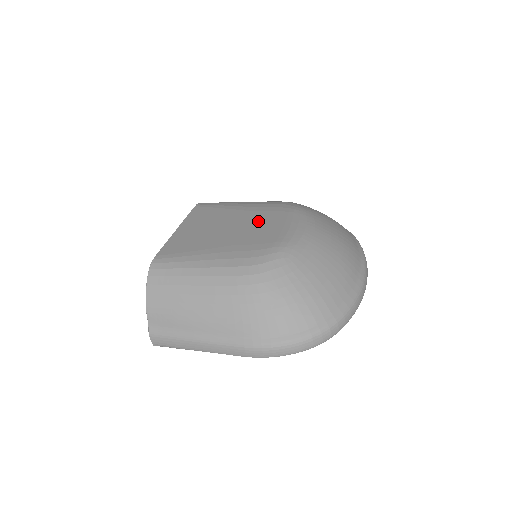
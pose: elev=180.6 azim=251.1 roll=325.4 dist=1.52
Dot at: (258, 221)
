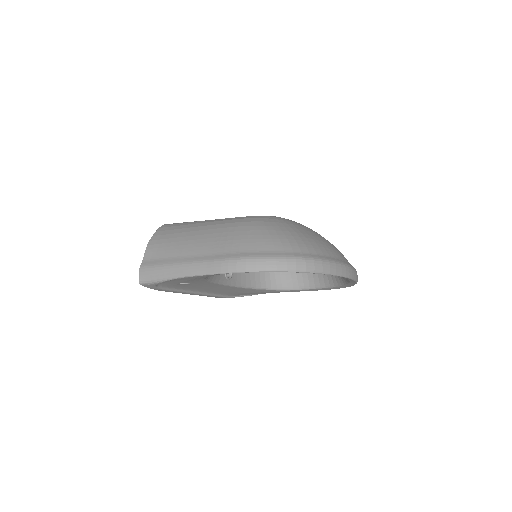
Dot at: occluded
